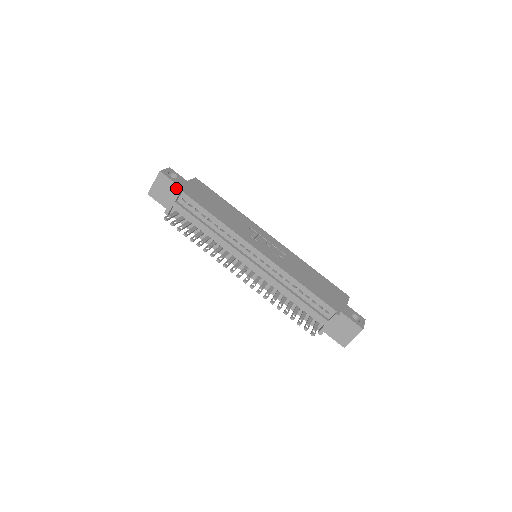
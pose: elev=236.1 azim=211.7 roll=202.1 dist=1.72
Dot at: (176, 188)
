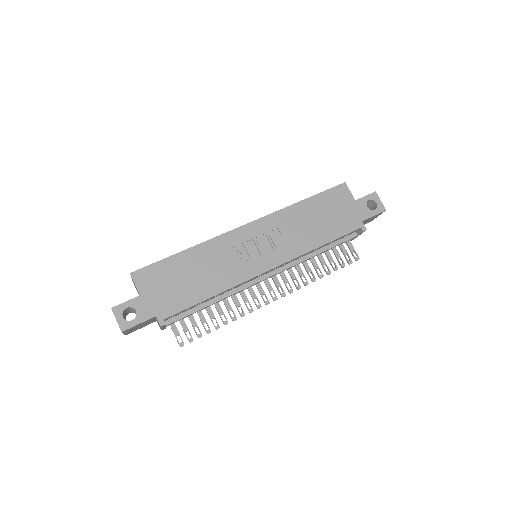
Dot at: (150, 320)
